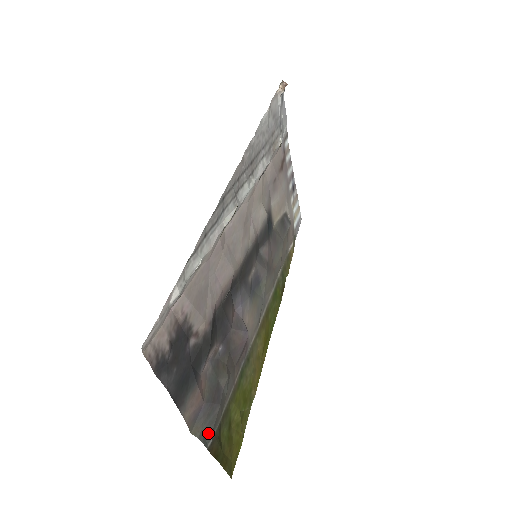
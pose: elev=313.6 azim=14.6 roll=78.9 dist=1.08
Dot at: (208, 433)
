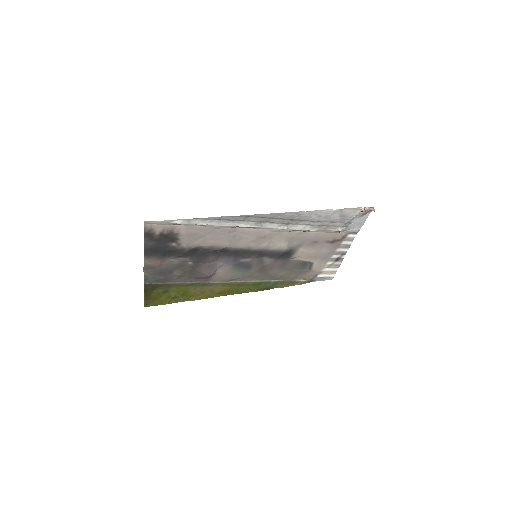
Dot at: (150, 279)
